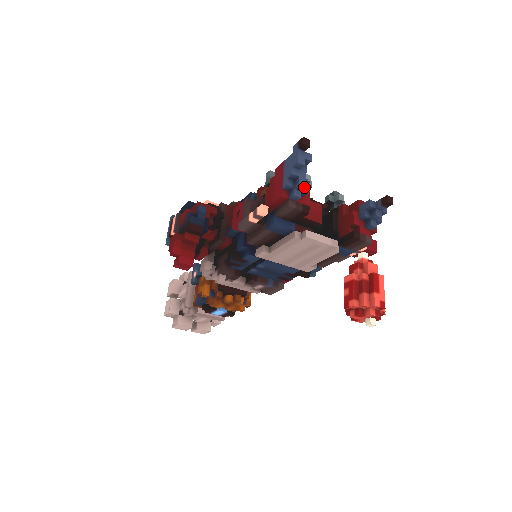
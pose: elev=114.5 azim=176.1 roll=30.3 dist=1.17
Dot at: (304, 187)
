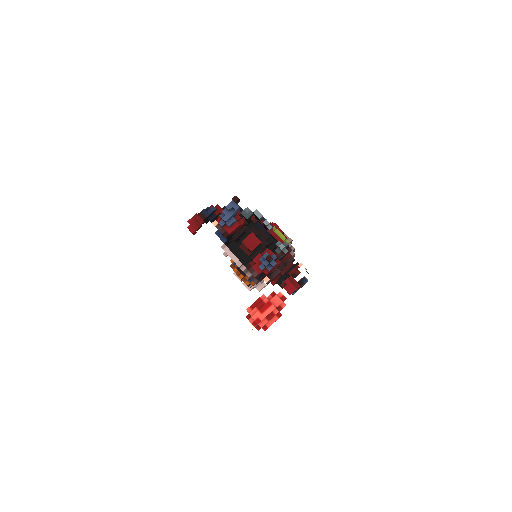
Dot at: (225, 222)
